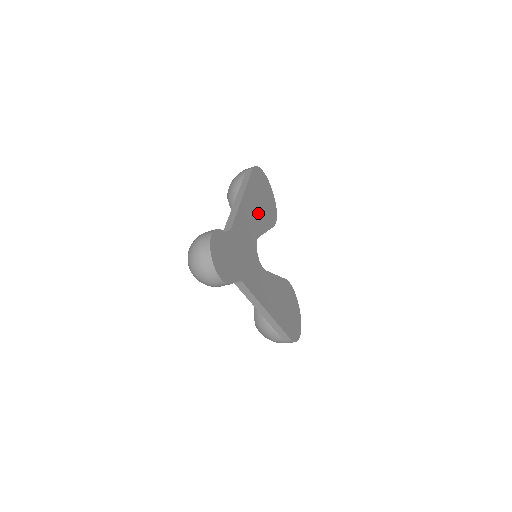
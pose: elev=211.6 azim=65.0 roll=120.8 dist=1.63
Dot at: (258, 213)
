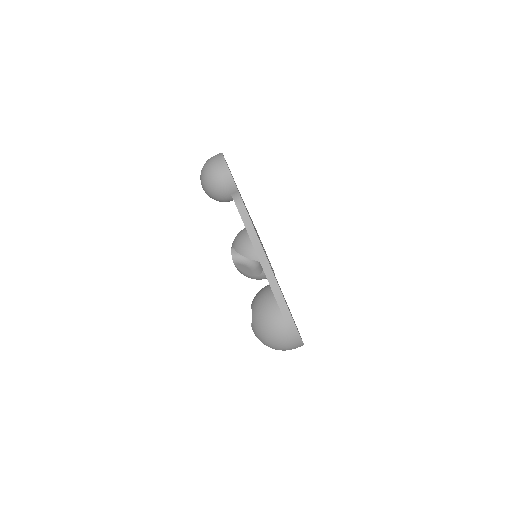
Dot at: occluded
